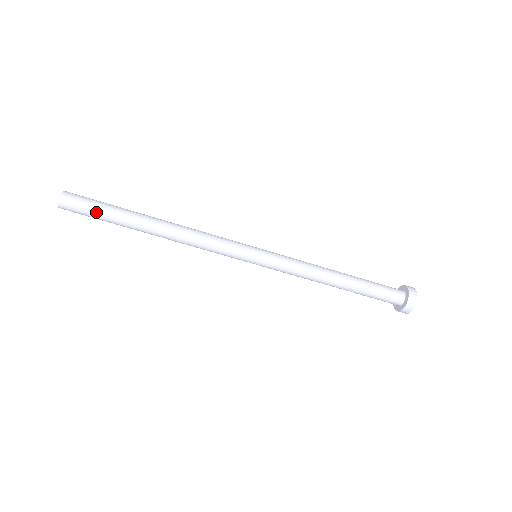
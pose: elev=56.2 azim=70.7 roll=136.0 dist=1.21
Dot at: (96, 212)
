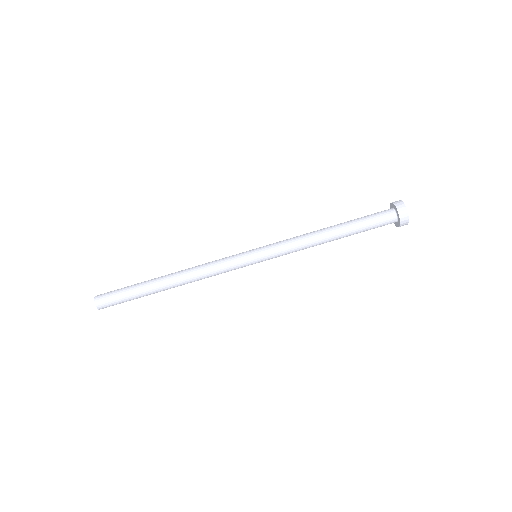
Dot at: (122, 291)
